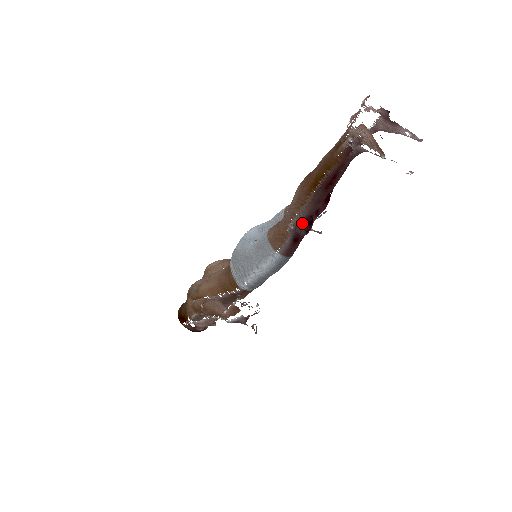
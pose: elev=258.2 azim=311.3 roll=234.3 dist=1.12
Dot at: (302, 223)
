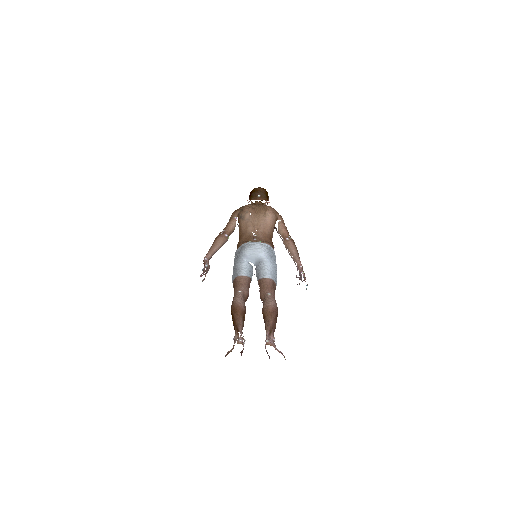
Dot at: occluded
